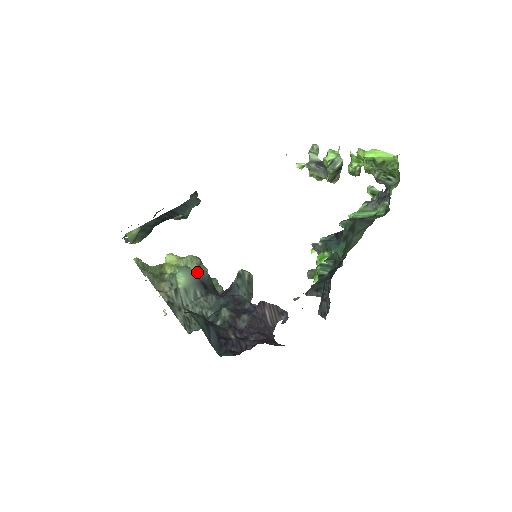
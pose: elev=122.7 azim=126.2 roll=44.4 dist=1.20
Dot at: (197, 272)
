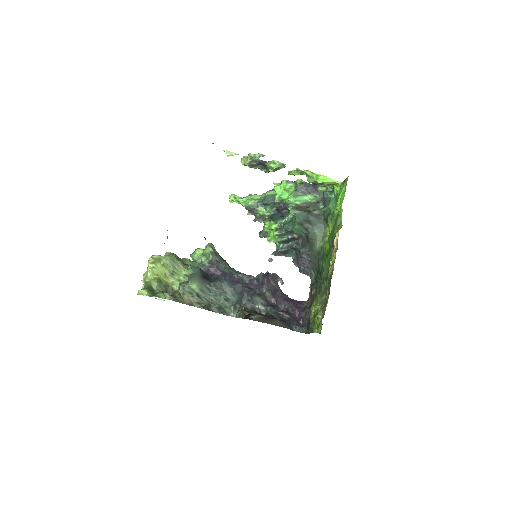
Dot at: (198, 273)
